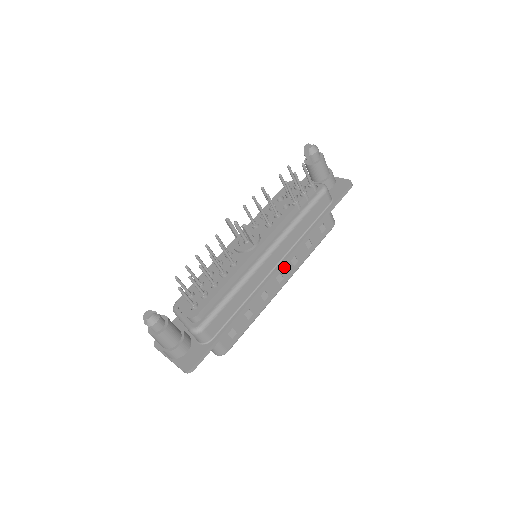
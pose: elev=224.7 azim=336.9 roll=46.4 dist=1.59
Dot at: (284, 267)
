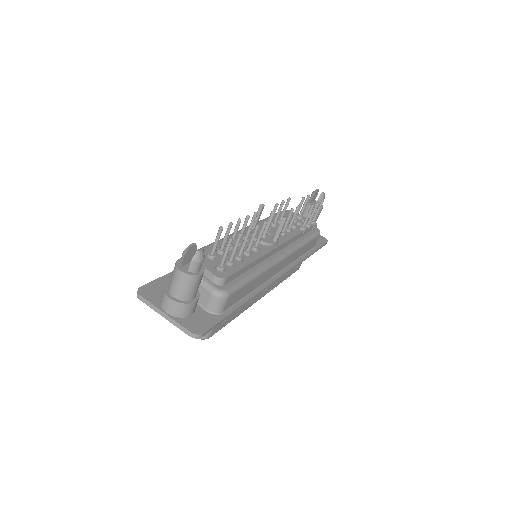
Dot at: occluded
